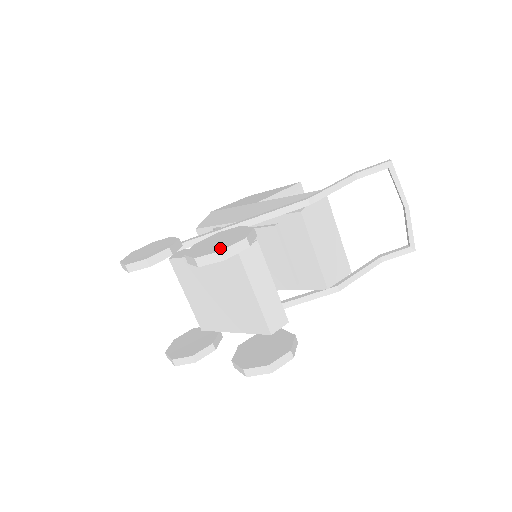
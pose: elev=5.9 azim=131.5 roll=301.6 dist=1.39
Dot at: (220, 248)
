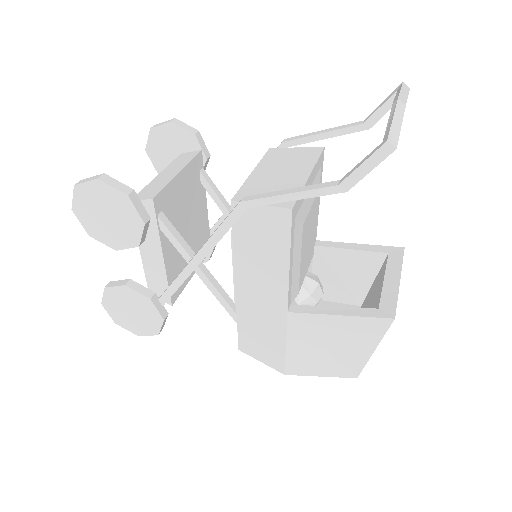
Dot at: occluded
